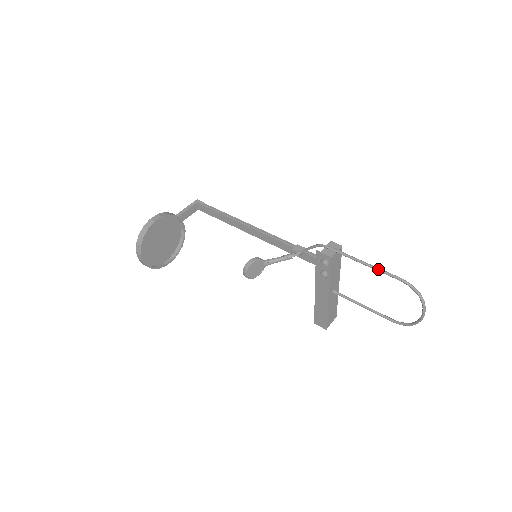
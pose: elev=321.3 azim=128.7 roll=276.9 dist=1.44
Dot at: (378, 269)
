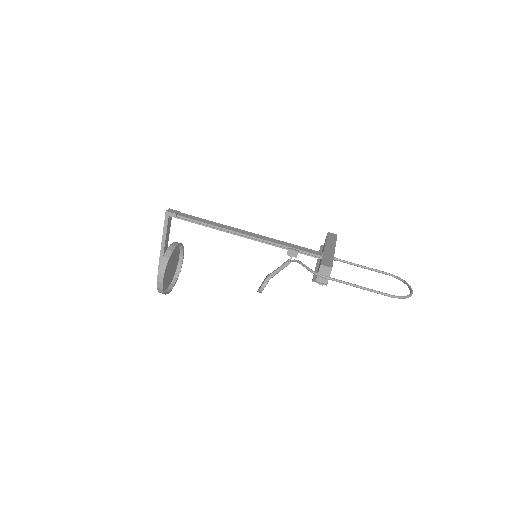
Dot at: occluded
